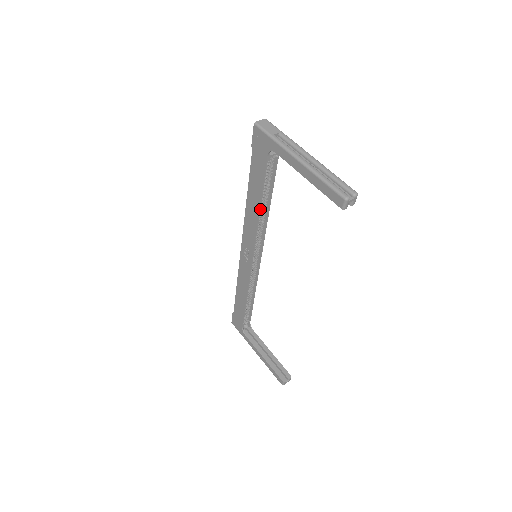
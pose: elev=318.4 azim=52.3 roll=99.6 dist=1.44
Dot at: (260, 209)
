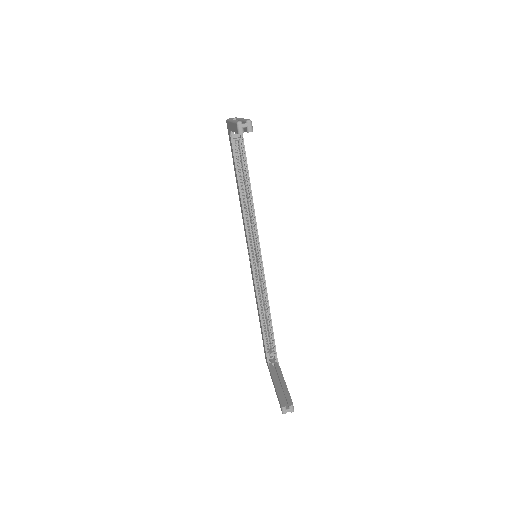
Dot at: (241, 195)
